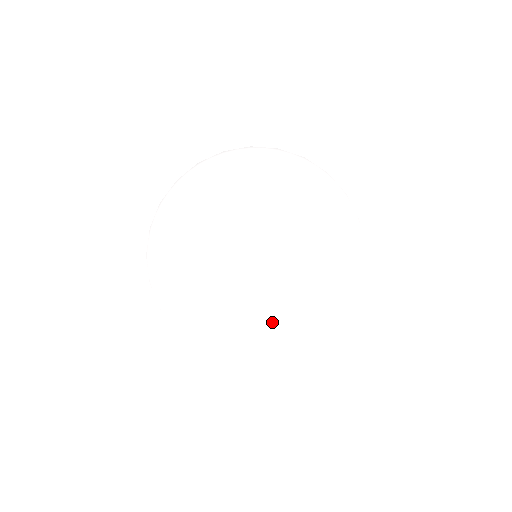
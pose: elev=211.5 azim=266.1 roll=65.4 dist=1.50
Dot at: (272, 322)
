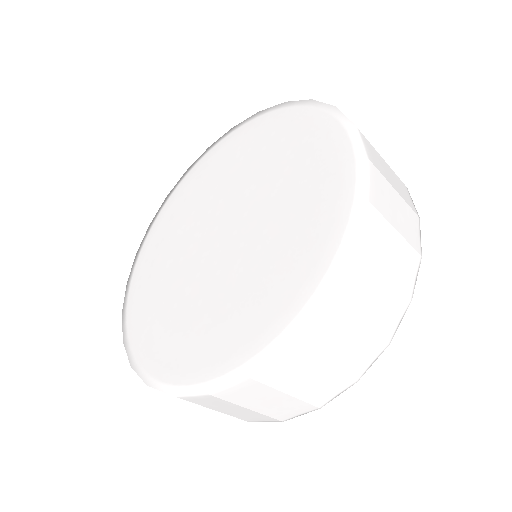
Dot at: (255, 299)
